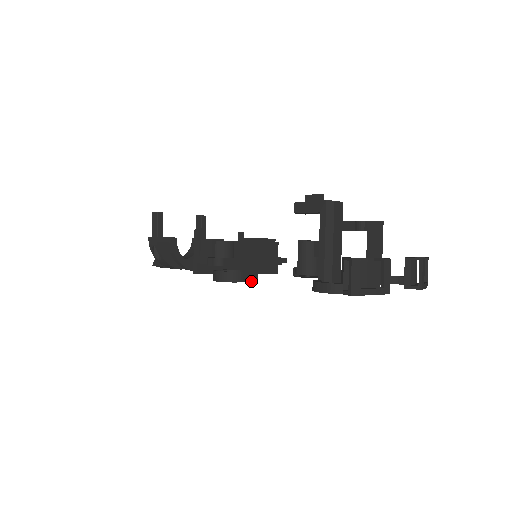
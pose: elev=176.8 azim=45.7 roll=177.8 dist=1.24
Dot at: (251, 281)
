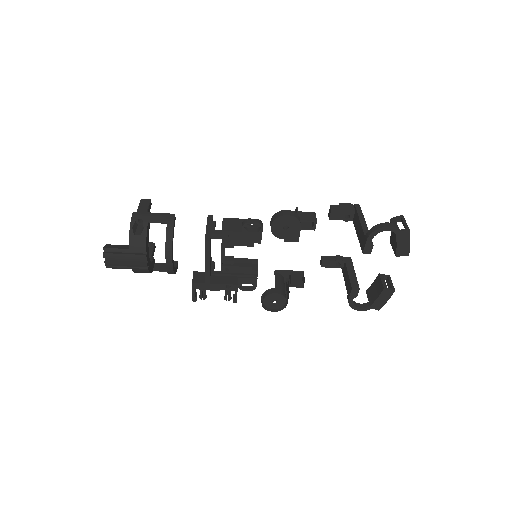
Dot at: (299, 236)
